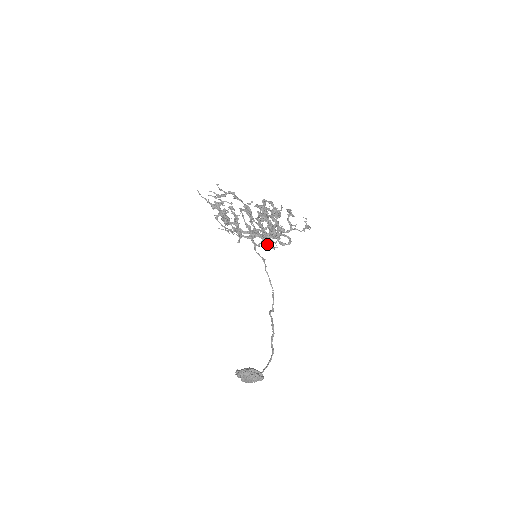
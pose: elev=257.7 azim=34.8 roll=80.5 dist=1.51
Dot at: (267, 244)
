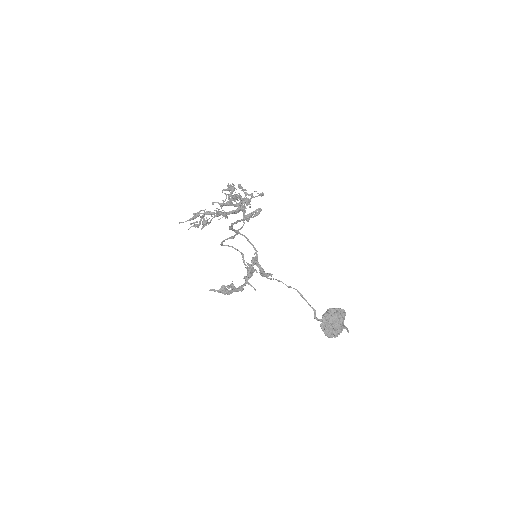
Dot at: (242, 199)
